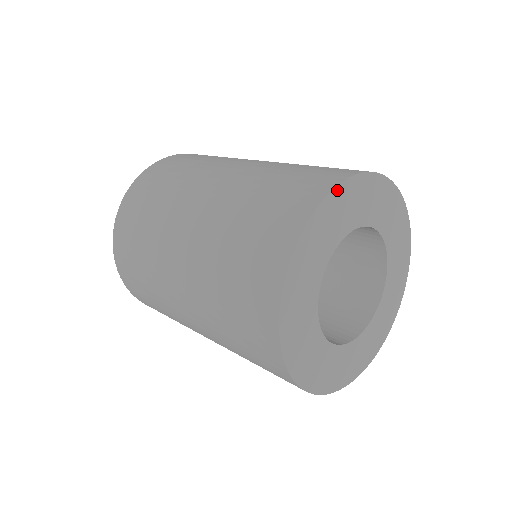
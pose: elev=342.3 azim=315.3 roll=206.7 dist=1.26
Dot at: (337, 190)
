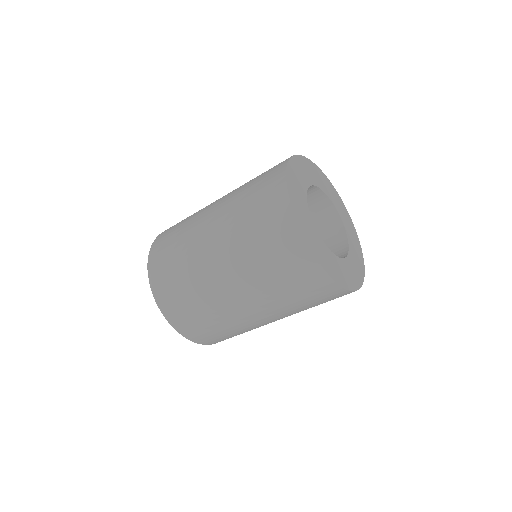
Dot at: (288, 171)
